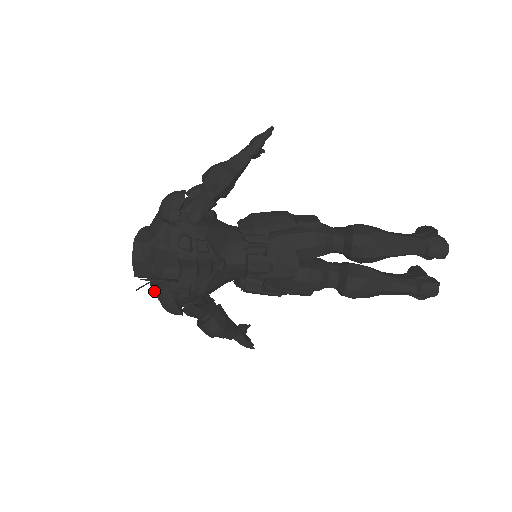
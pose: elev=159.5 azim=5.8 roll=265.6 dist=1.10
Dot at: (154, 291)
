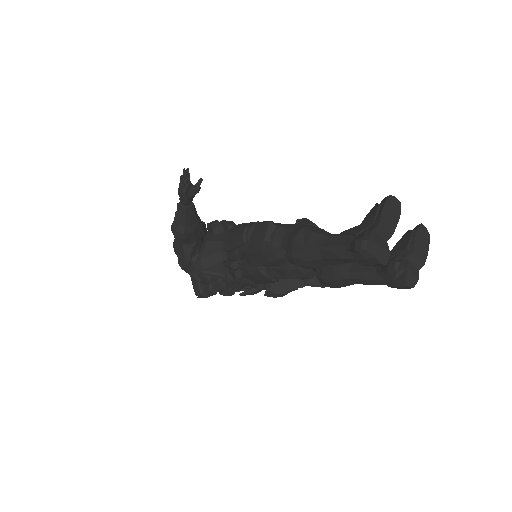
Dot at: occluded
